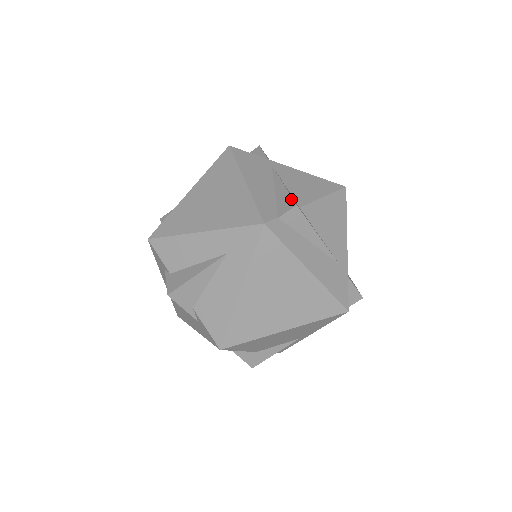
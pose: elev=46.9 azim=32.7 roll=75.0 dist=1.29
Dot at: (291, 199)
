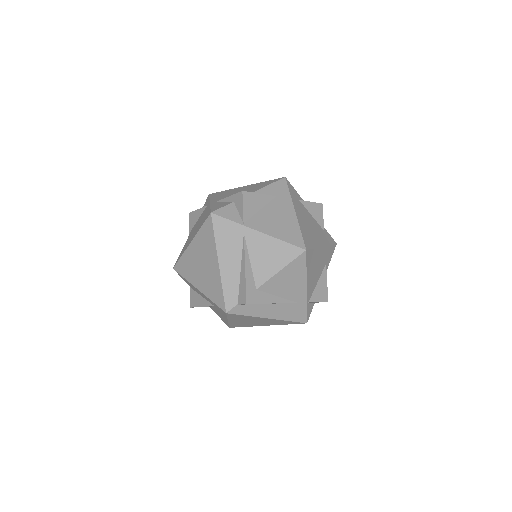
Dot at: (245, 294)
